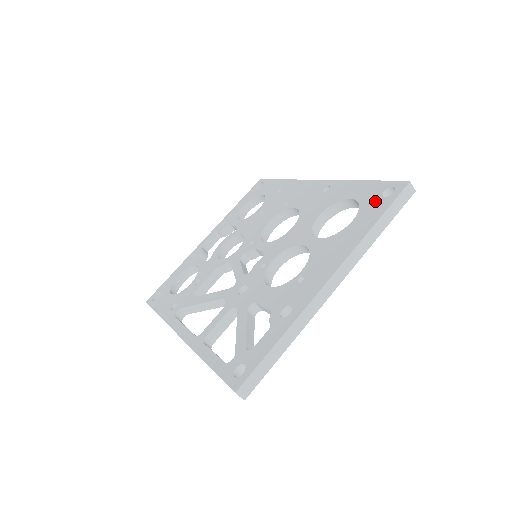
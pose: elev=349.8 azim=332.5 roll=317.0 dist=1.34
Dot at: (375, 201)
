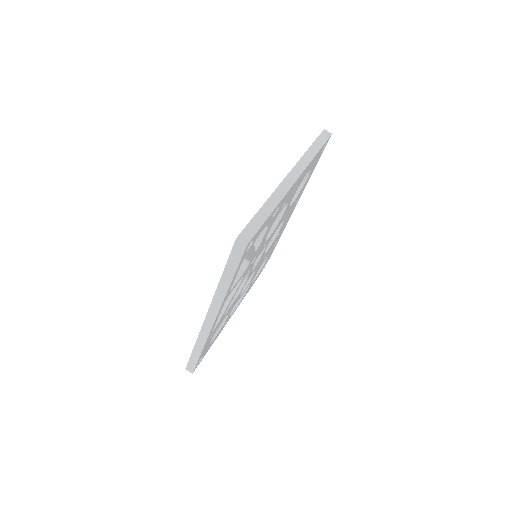
Dot at: occluded
